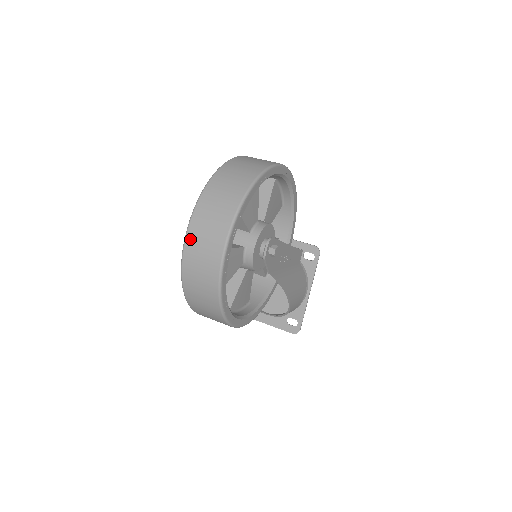
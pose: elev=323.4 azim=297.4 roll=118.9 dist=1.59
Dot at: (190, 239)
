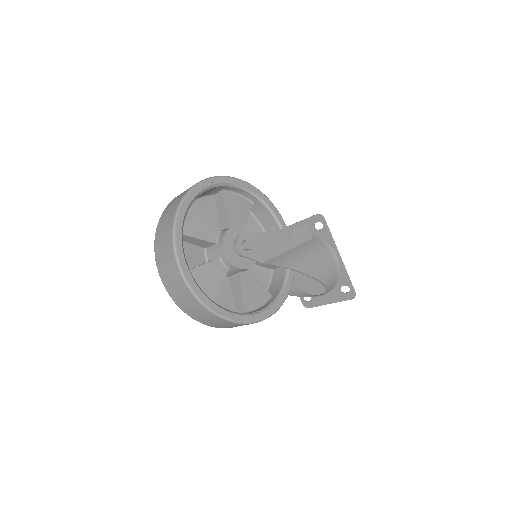
Dot at: (163, 278)
